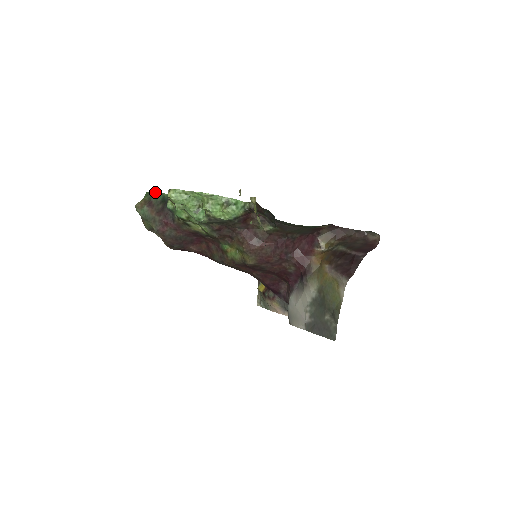
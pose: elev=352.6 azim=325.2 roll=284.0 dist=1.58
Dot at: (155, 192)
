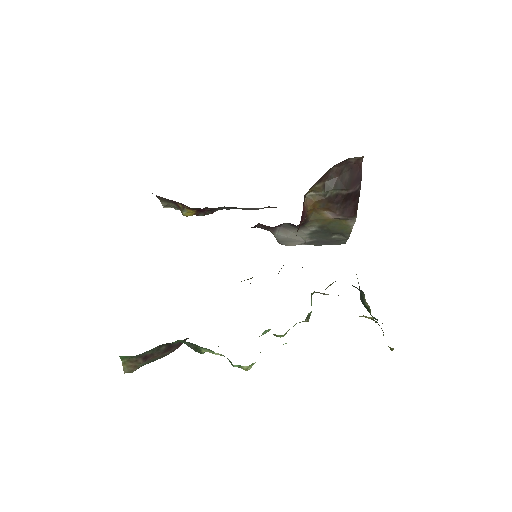
Dot at: occluded
